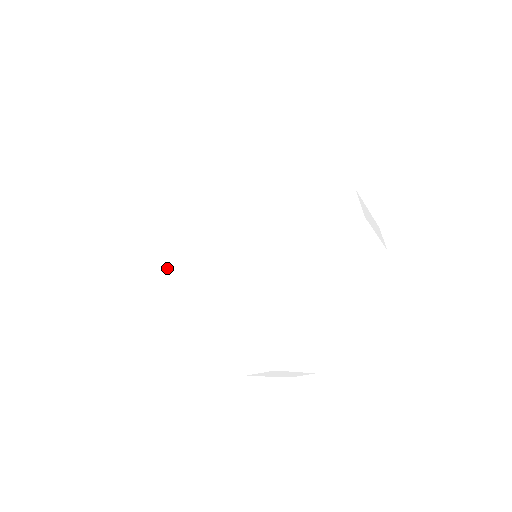
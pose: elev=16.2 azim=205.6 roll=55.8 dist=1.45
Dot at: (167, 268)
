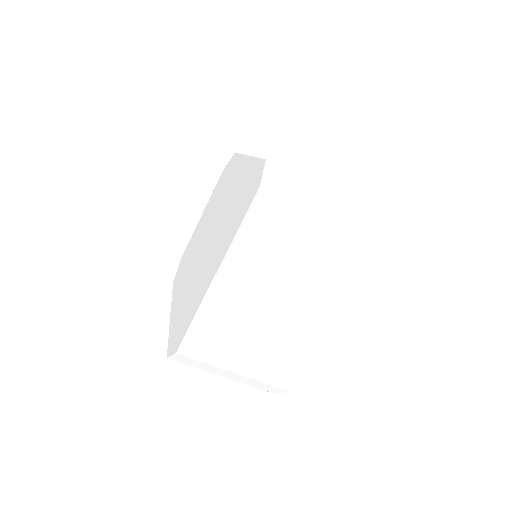
Dot at: (182, 265)
